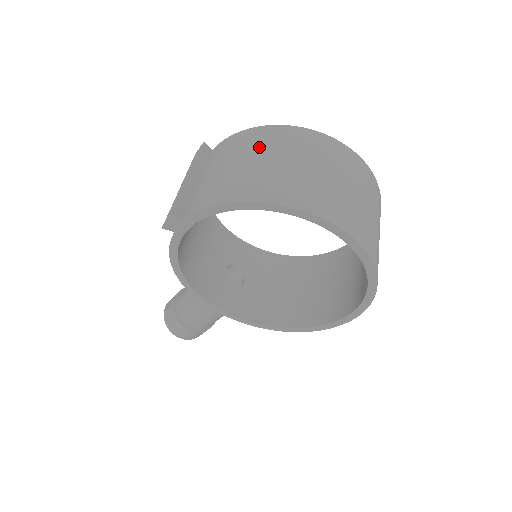
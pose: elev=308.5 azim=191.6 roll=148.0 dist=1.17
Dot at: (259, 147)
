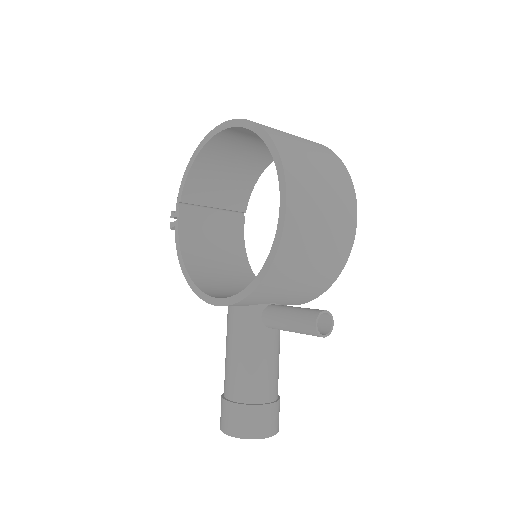
Dot at: occluded
